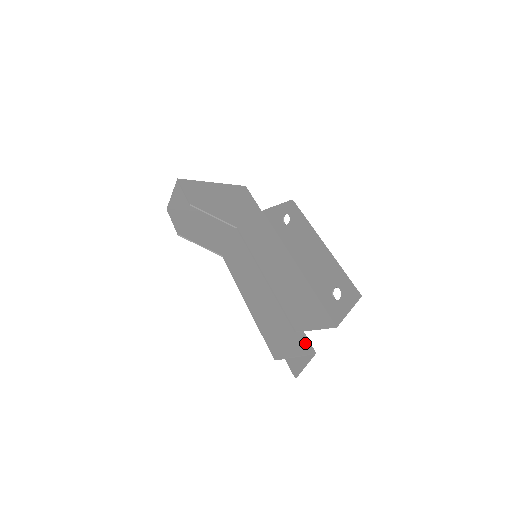
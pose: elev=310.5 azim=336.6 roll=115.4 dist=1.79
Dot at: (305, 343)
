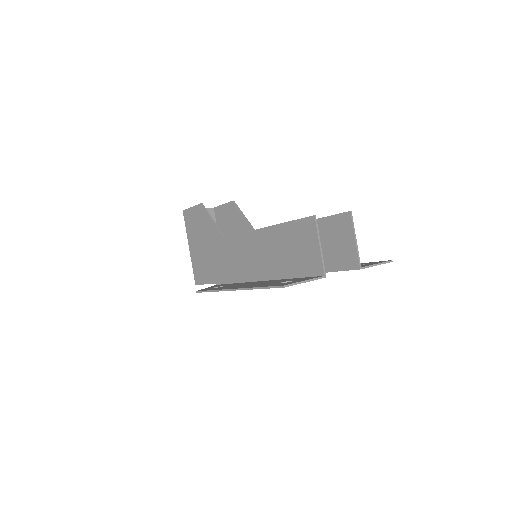
Dot at: (314, 270)
